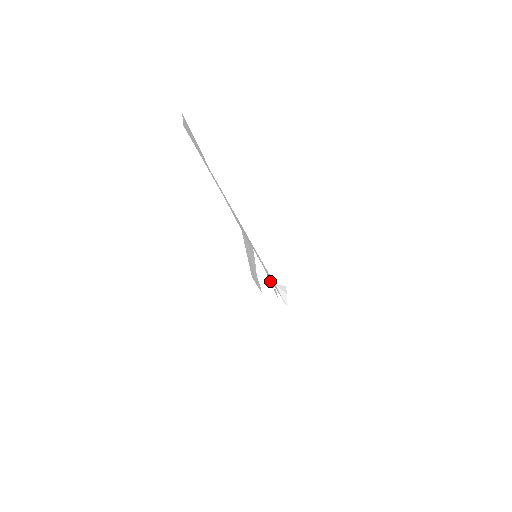
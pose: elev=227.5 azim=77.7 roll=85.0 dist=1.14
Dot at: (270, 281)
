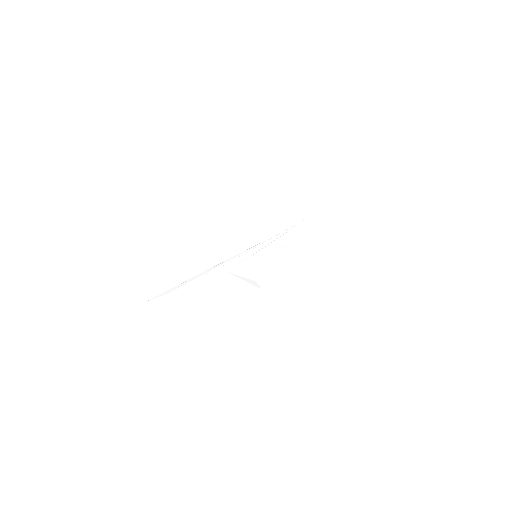
Dot at: (289, 241)
